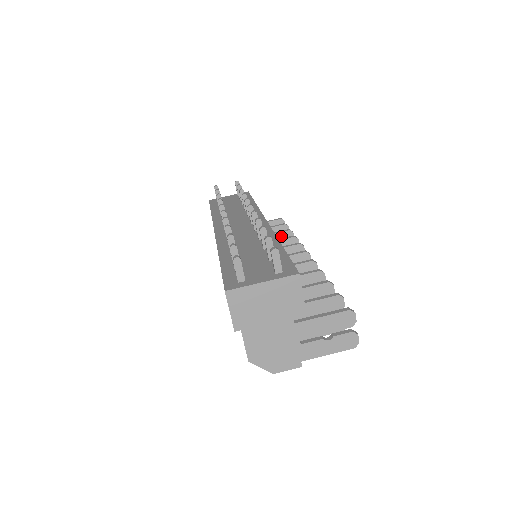
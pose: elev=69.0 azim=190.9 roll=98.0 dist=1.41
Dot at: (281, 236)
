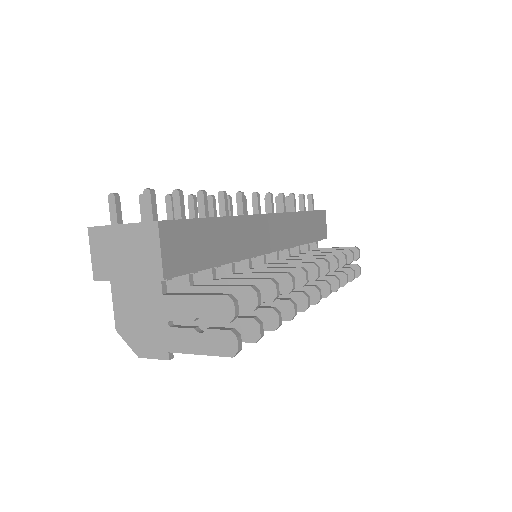
Dot at: occluded
